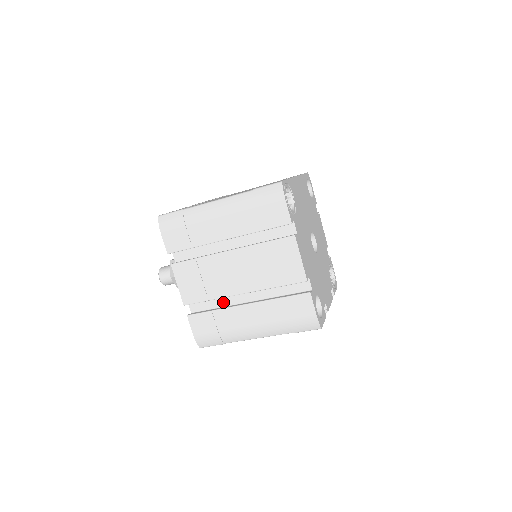
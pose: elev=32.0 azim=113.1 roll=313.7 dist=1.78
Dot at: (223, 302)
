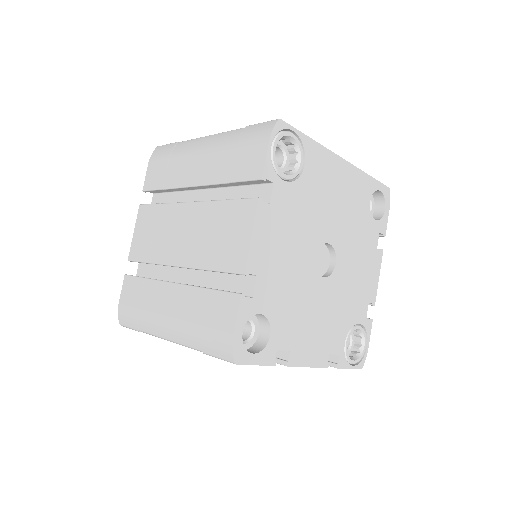
Dot at: (164, 275)
